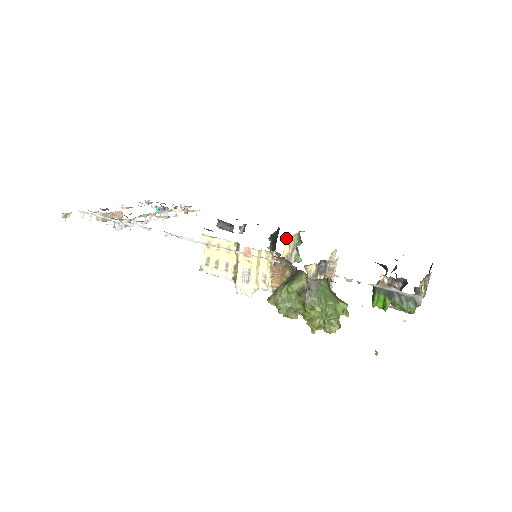
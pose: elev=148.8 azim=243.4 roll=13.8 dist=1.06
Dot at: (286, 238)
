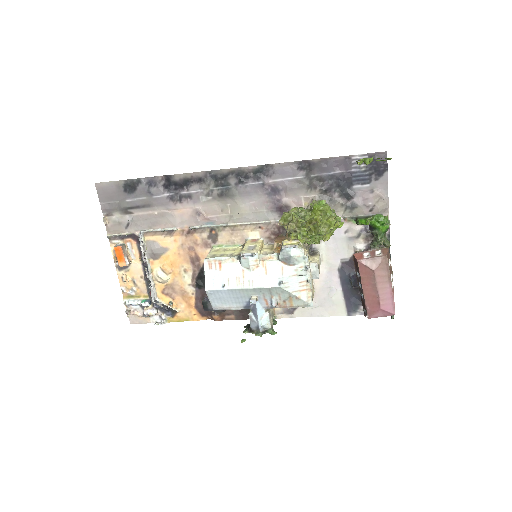
Dot at: occluded
